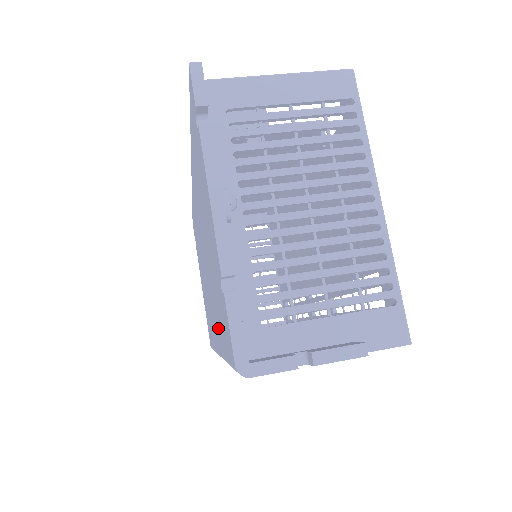
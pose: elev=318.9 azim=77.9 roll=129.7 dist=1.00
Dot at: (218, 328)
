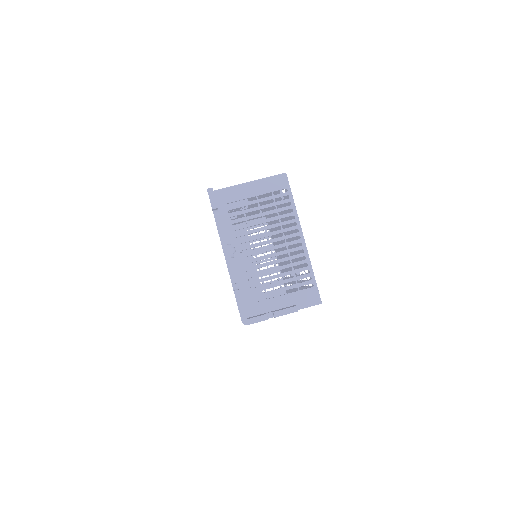
Dot at: occluded
